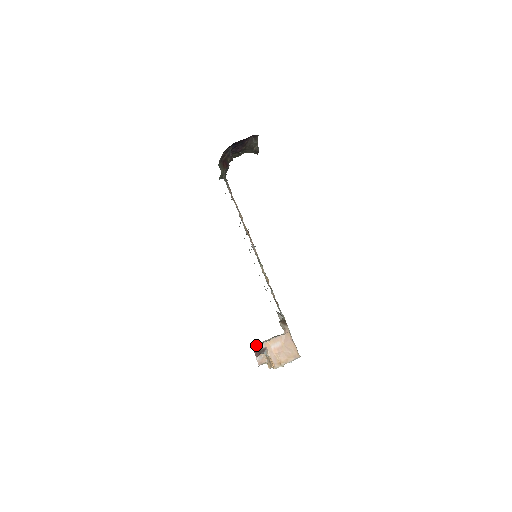
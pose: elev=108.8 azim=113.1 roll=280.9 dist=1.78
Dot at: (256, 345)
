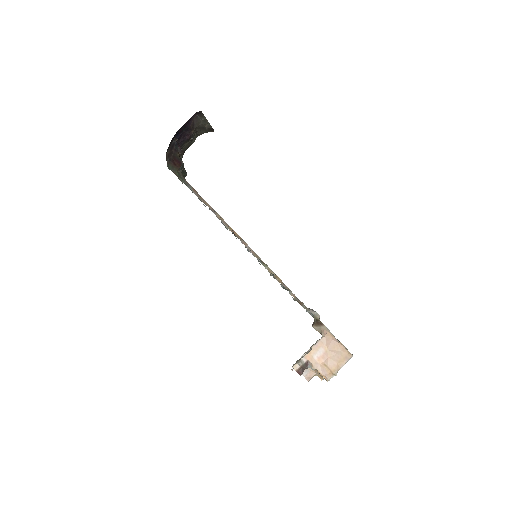
Dot at: occluded
